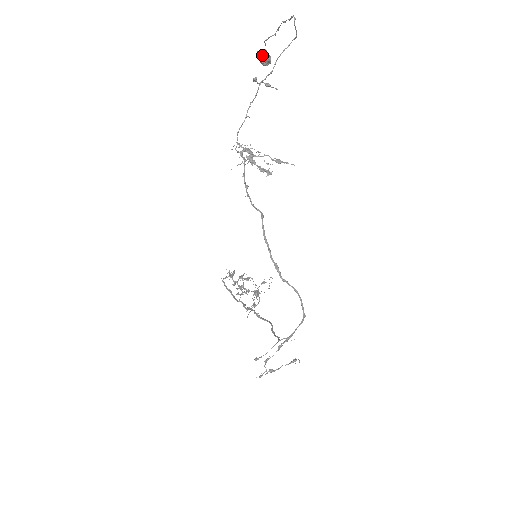
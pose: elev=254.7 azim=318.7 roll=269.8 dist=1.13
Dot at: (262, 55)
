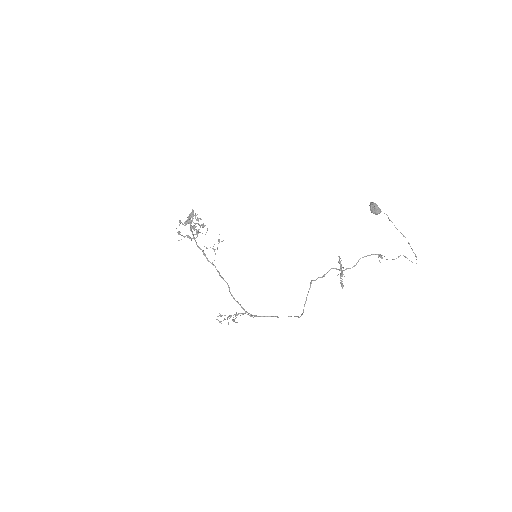
Dot at: occluded
